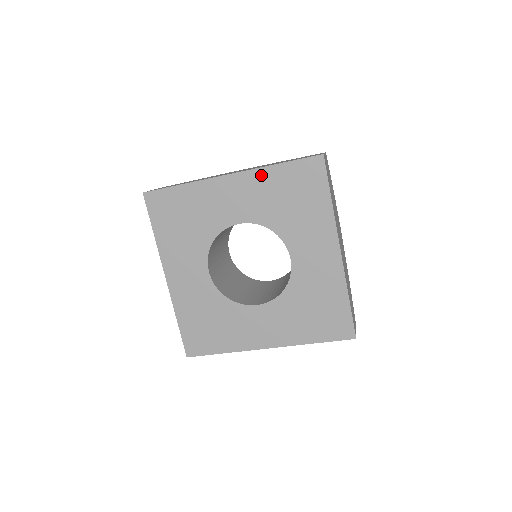
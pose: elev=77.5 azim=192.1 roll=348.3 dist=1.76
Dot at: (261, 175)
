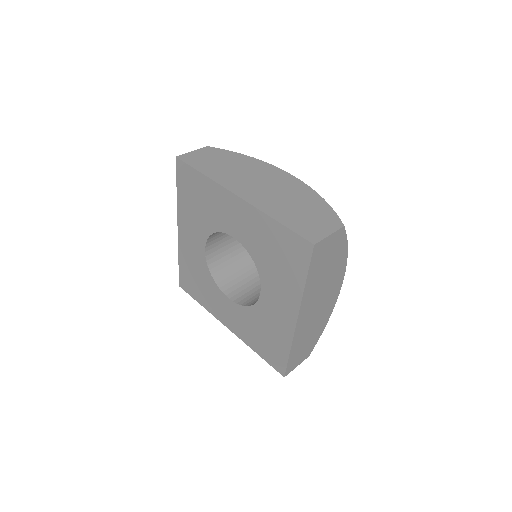
Dot at: (261, 218)
